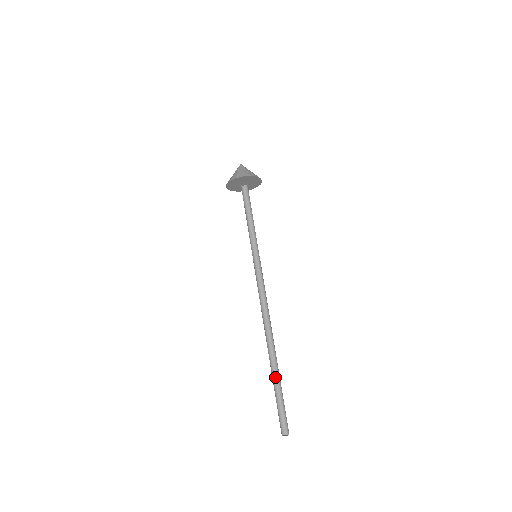
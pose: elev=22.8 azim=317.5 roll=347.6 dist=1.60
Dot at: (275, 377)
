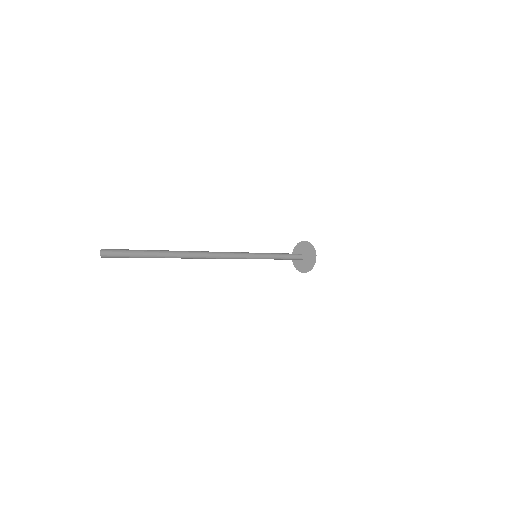
Dot at: occluded
